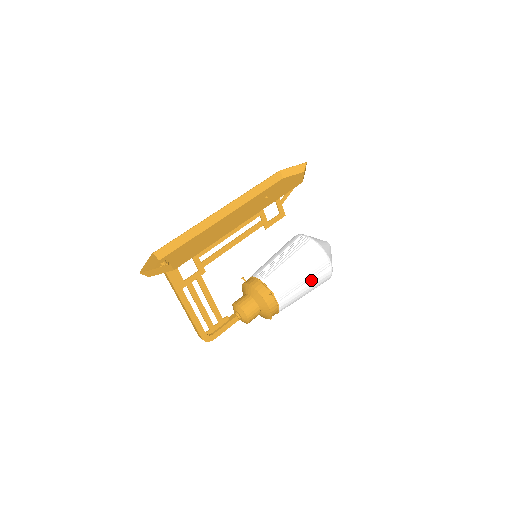
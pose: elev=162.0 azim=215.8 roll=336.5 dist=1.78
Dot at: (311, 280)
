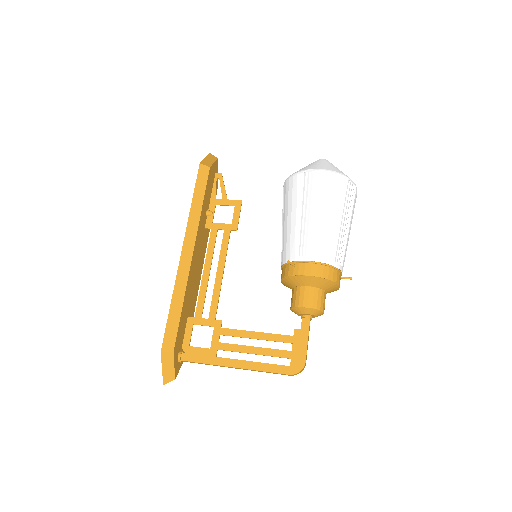
Dot at: (317, 205)
